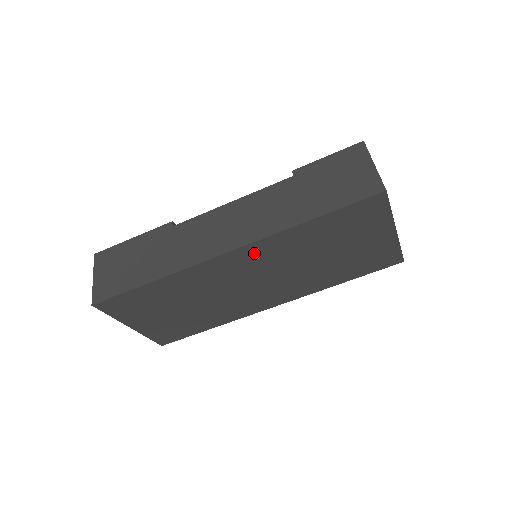
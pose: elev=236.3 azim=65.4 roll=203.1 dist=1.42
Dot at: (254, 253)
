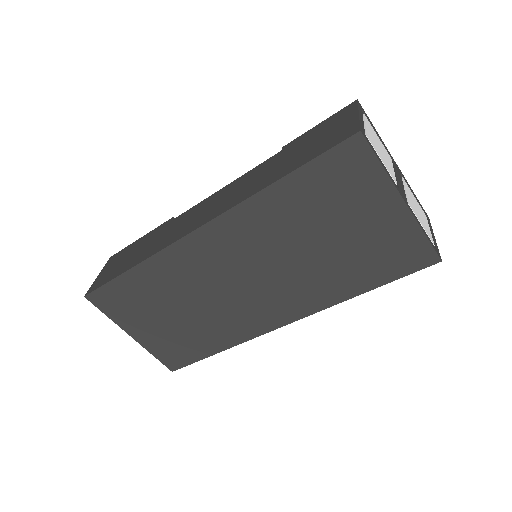
Dot at: (228, 232)
